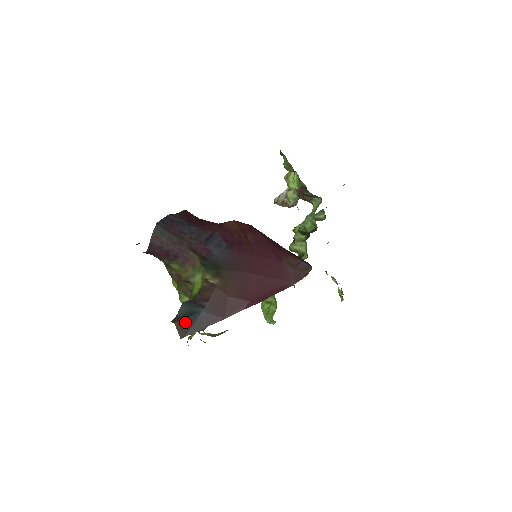
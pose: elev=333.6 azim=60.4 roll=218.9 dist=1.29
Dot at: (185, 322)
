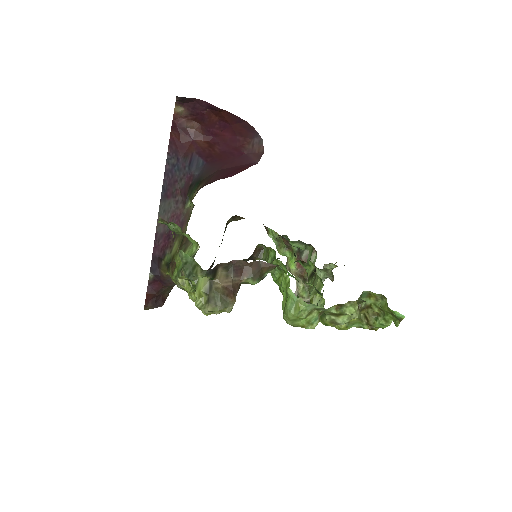
Dot at: occluded
